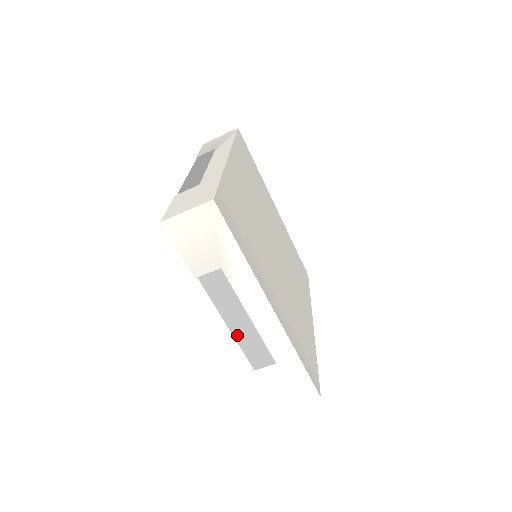
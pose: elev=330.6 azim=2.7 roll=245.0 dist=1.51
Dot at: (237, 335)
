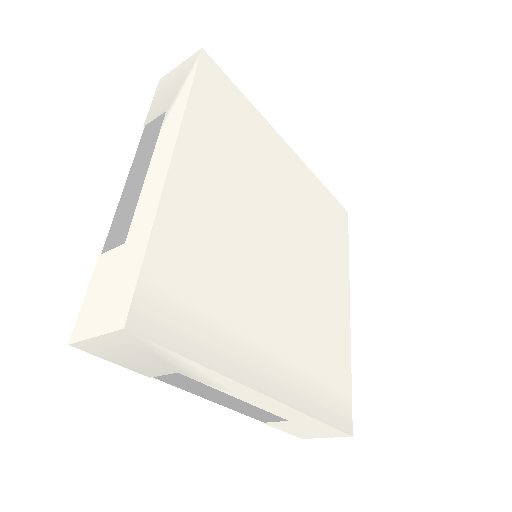
Dot at: (230, 407)
